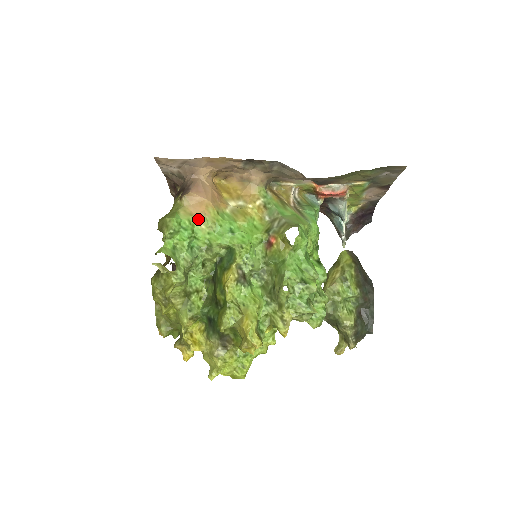
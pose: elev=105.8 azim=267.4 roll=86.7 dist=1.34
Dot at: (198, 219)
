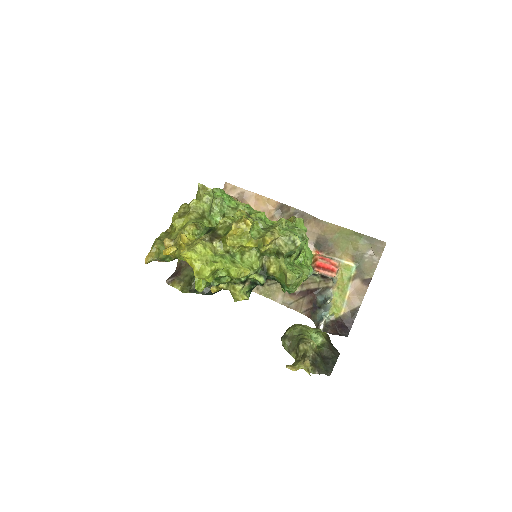
Dot at: occluded
